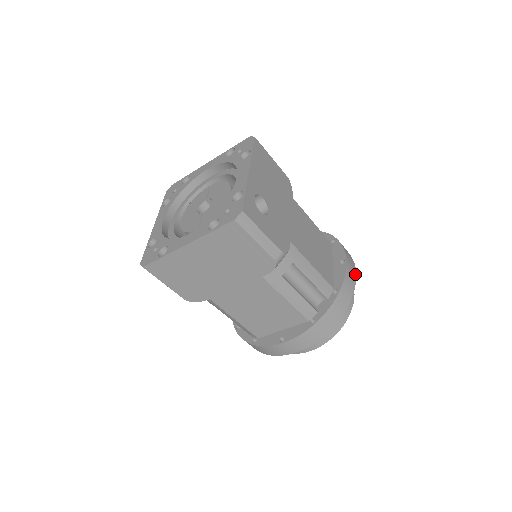
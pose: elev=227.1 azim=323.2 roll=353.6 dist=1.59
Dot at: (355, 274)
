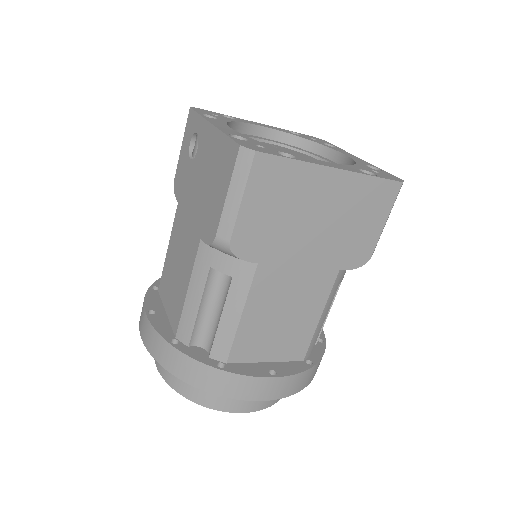
Dot at: occluded
